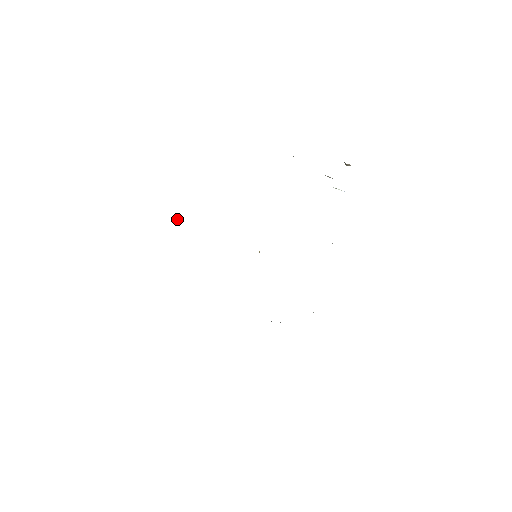
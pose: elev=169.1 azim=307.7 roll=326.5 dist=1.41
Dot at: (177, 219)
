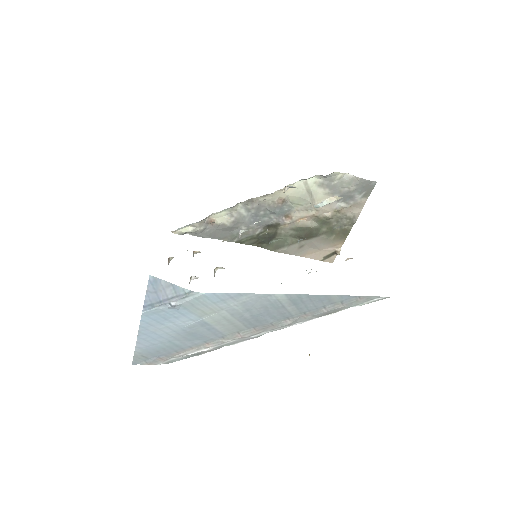
Dot at: occluded
